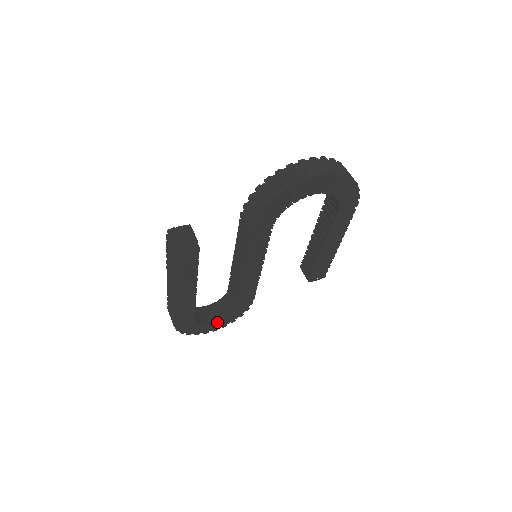
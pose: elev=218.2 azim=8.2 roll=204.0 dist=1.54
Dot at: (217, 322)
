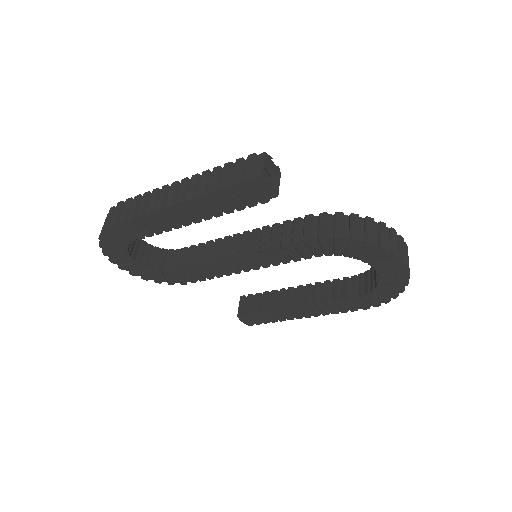
Dot at: (137, 264)
